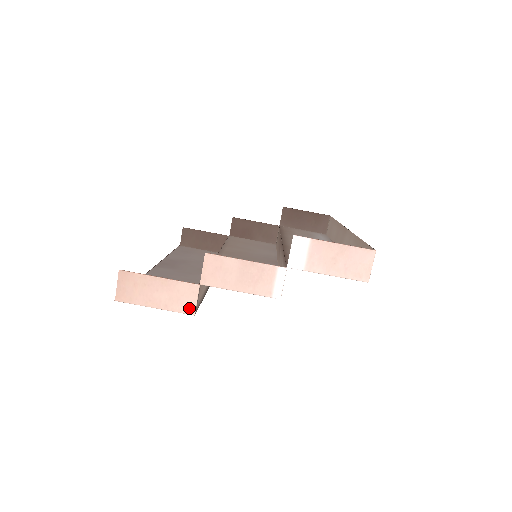
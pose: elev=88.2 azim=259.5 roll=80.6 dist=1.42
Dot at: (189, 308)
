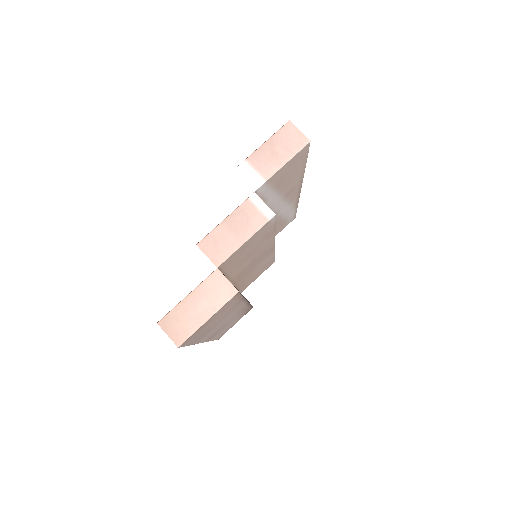
Dot at: (229, 291)
